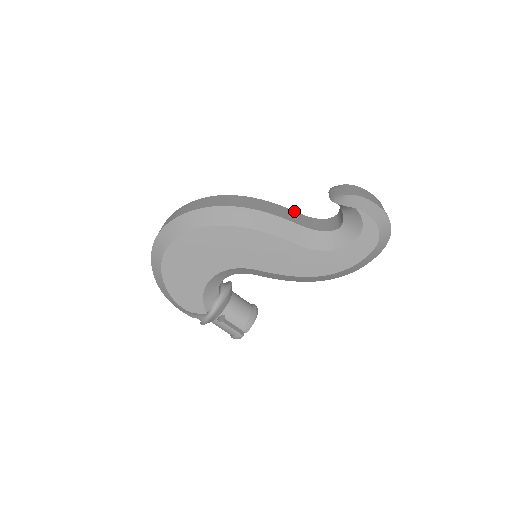
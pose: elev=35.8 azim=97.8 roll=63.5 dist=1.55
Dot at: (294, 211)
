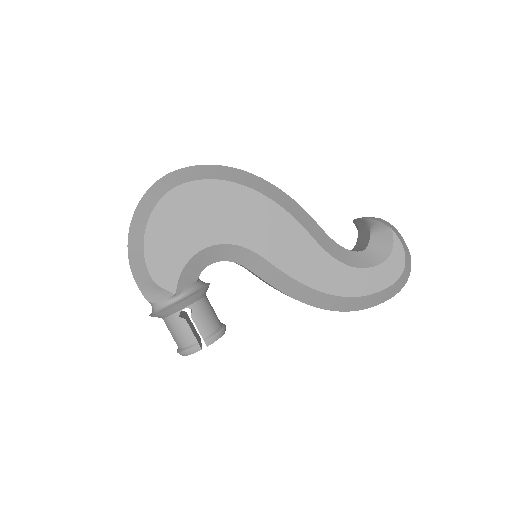
Dot at: occluded
